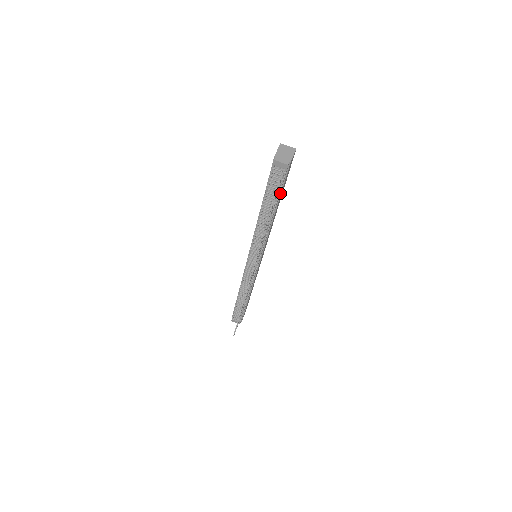
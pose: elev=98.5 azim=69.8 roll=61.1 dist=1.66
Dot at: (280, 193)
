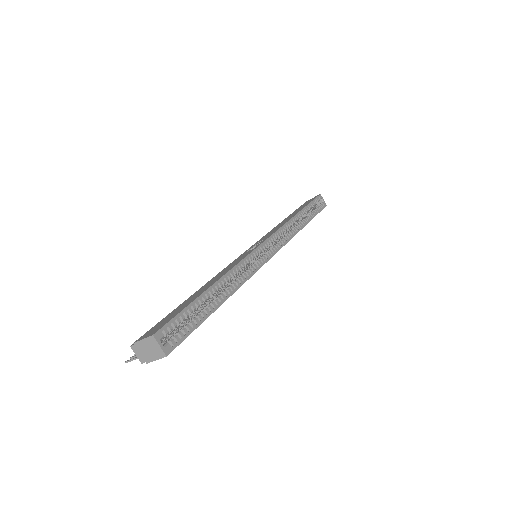
Dot at: occluded
